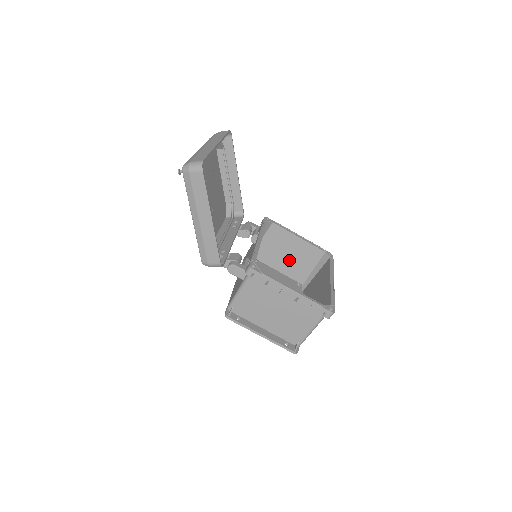
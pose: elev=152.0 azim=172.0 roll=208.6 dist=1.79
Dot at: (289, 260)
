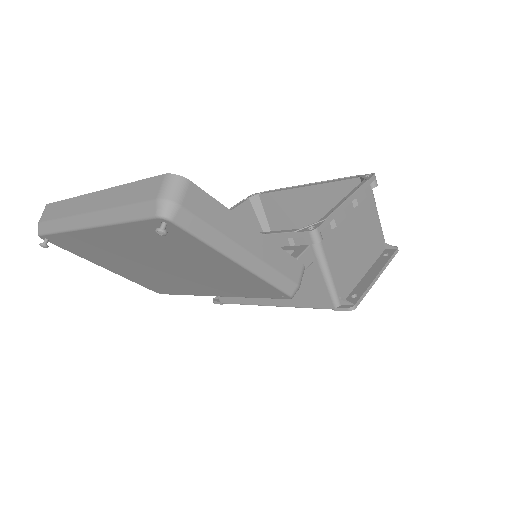
Dot at: occluded
